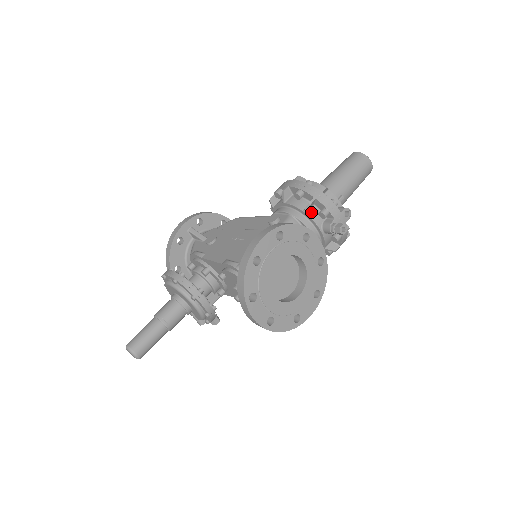
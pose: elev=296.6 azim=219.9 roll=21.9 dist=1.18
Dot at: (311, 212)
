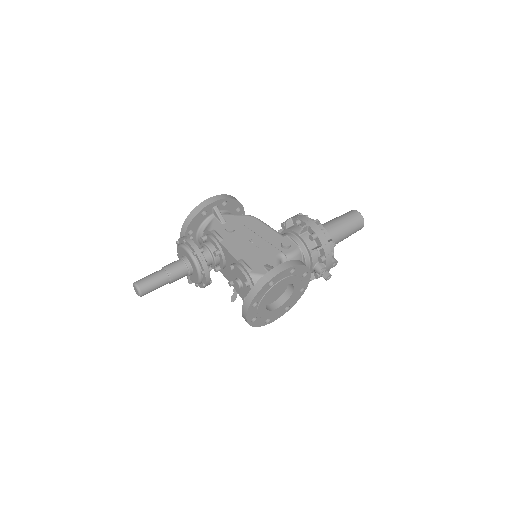
Dot at: (314, 253)
